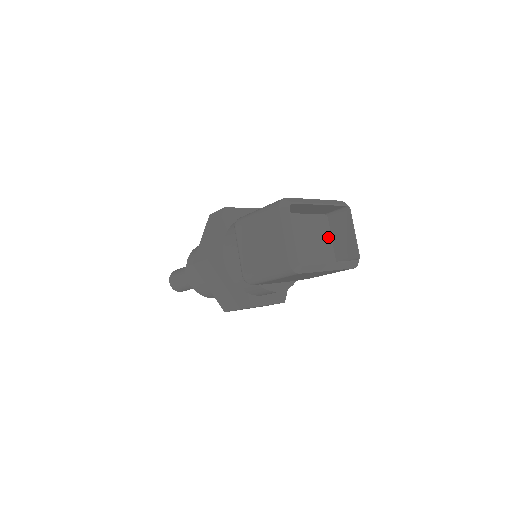
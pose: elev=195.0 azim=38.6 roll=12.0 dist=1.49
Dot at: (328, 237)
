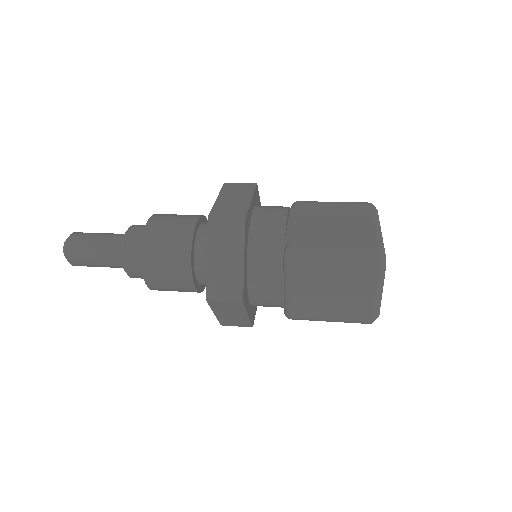
Dot at: occluded
